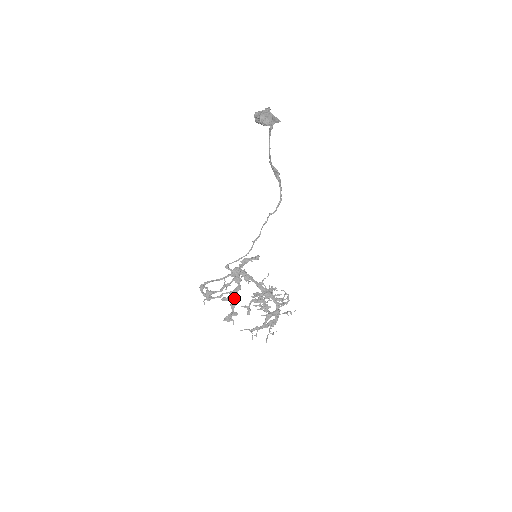
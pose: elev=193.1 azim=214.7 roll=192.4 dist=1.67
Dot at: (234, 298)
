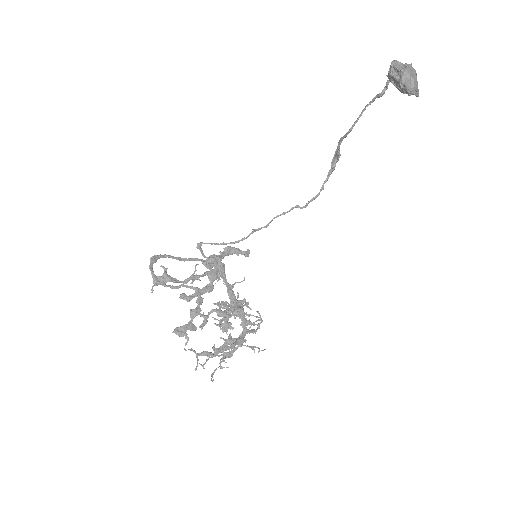
Dot at: (200, 302)
